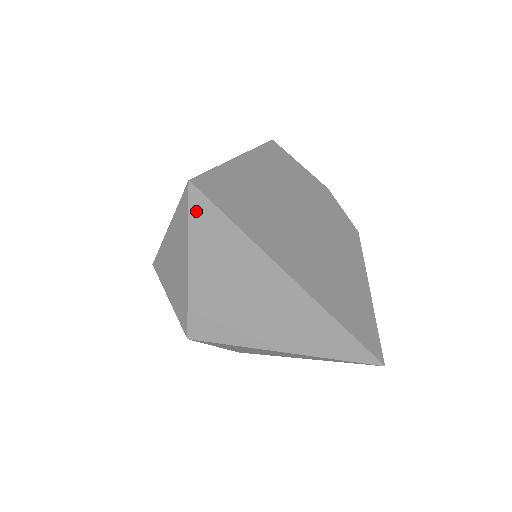
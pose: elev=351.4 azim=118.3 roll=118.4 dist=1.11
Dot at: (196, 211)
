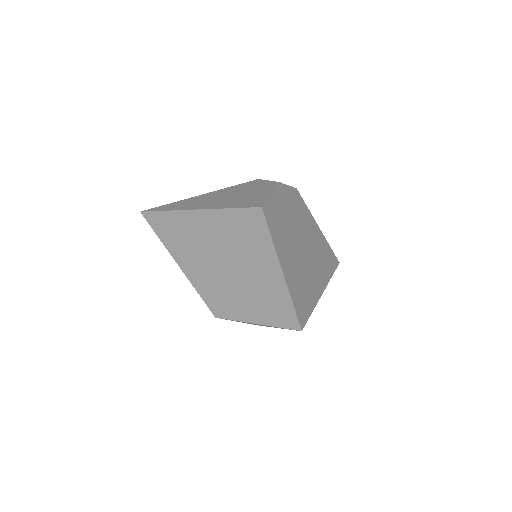
Dot at: occluded
